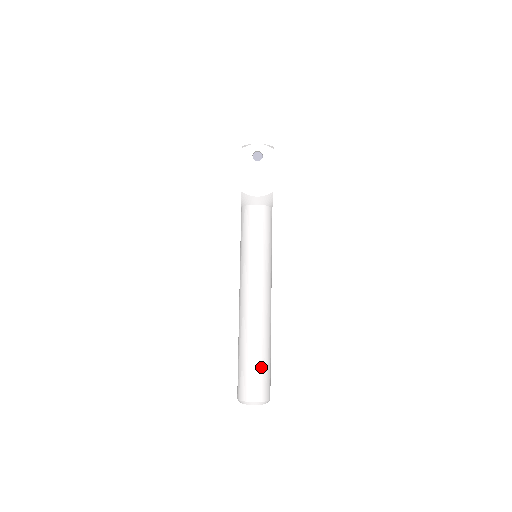
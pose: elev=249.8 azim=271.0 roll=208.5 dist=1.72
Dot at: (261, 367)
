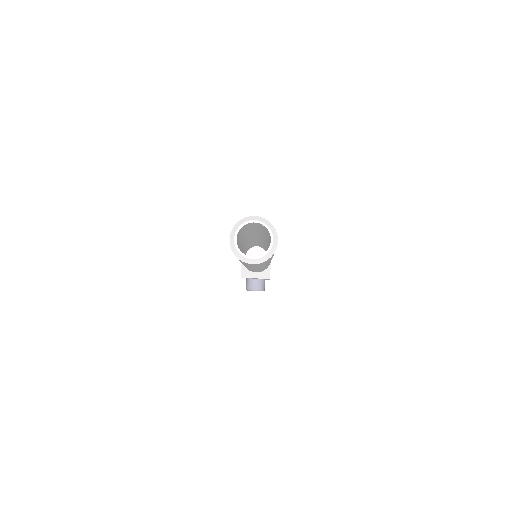
Dot at: occluded
